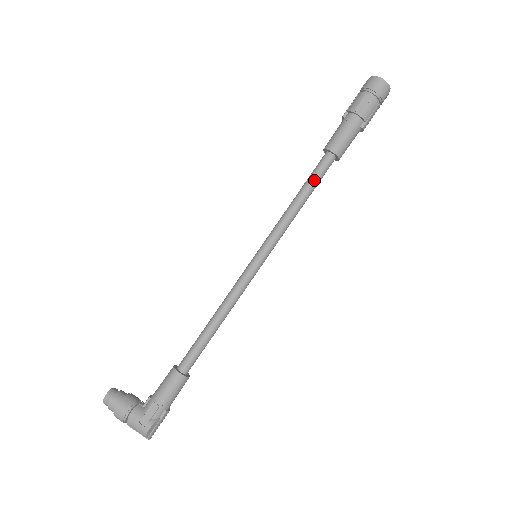
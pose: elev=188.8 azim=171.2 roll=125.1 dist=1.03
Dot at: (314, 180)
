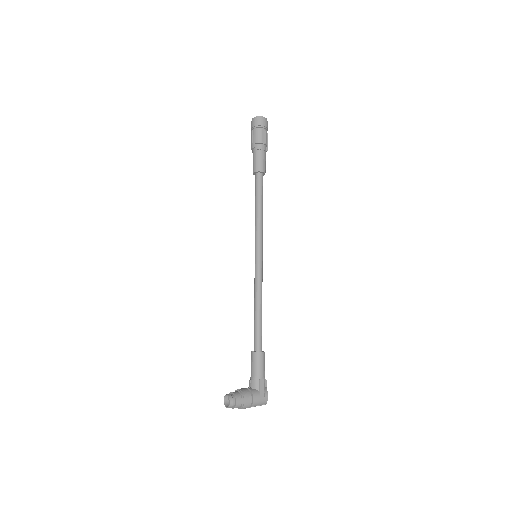
Dot at: (262, 193)
